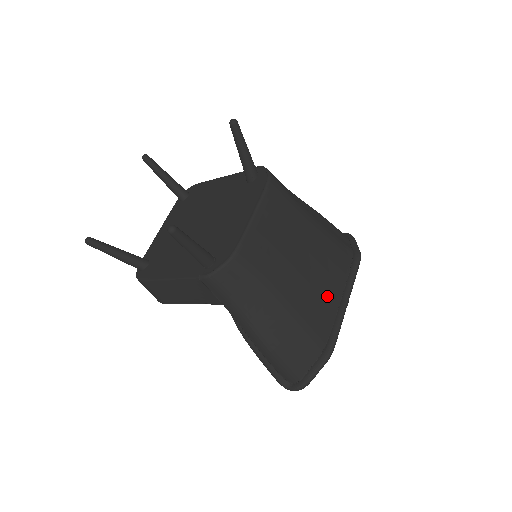
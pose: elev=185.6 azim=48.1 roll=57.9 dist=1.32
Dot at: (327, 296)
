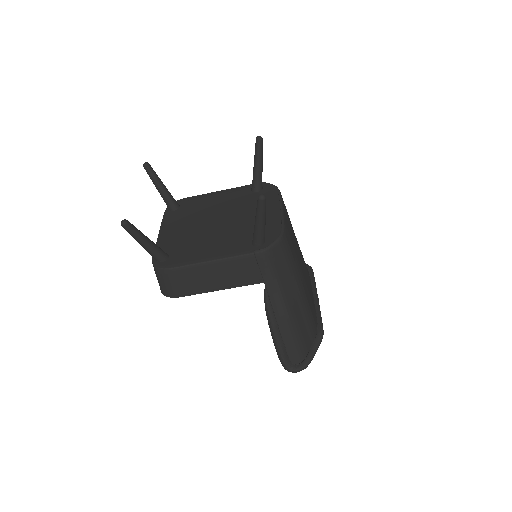
Dot at: (310, 291)
